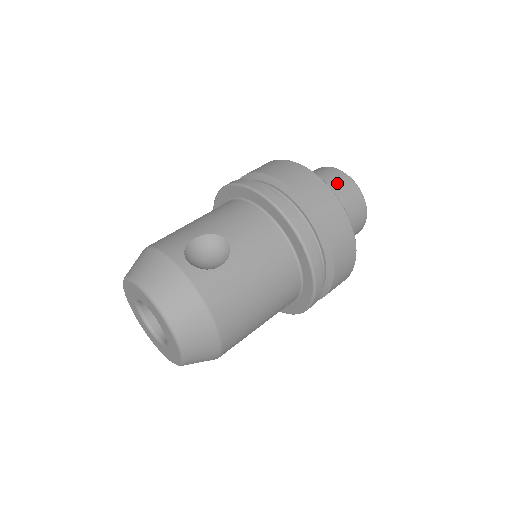
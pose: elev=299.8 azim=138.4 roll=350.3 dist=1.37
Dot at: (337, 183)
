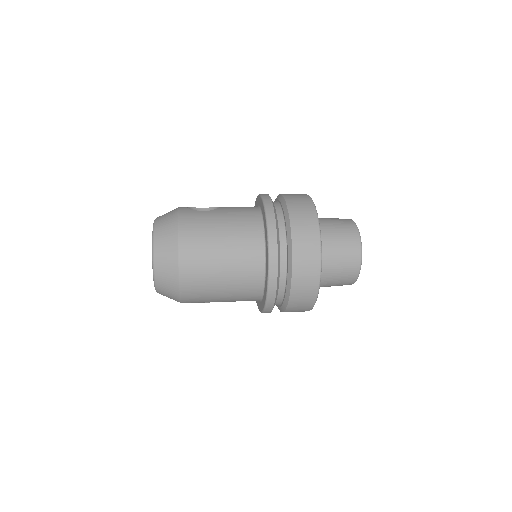
Dot at: (337, 219)
